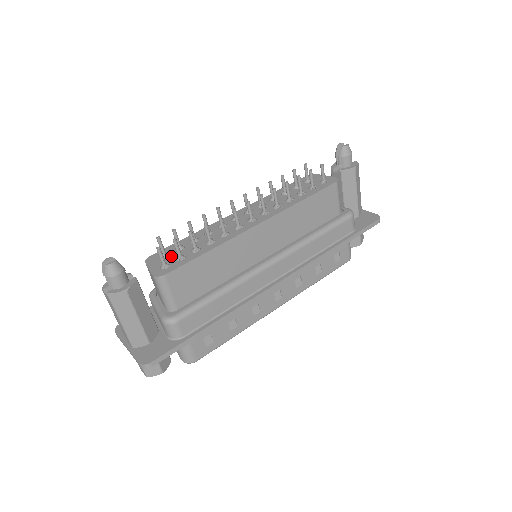
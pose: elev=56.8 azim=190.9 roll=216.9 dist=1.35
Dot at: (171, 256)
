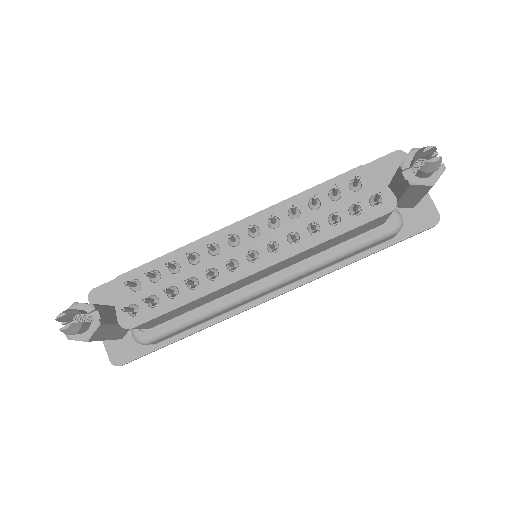
Dot at: (142, 291)
